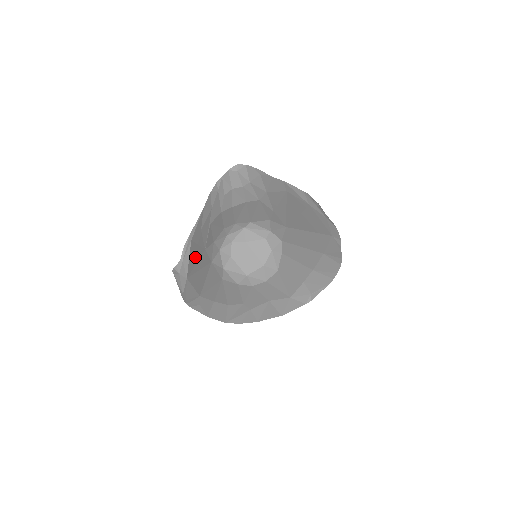
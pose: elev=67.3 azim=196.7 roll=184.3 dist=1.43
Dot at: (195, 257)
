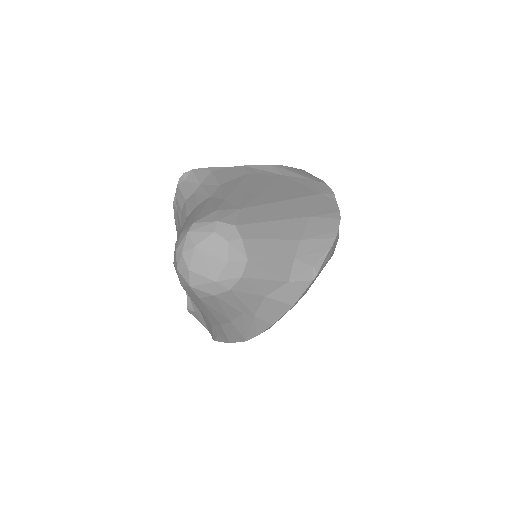
Dot at: occluded
